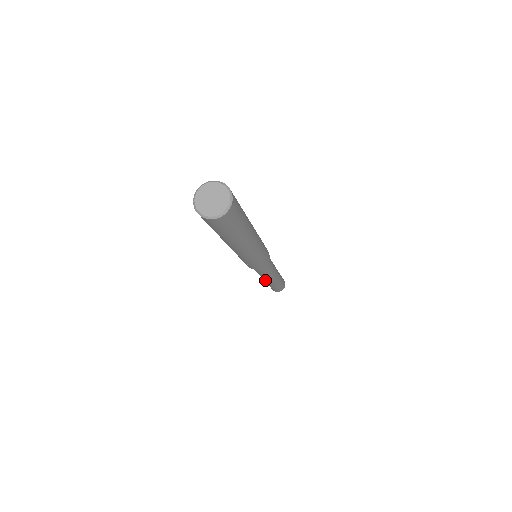
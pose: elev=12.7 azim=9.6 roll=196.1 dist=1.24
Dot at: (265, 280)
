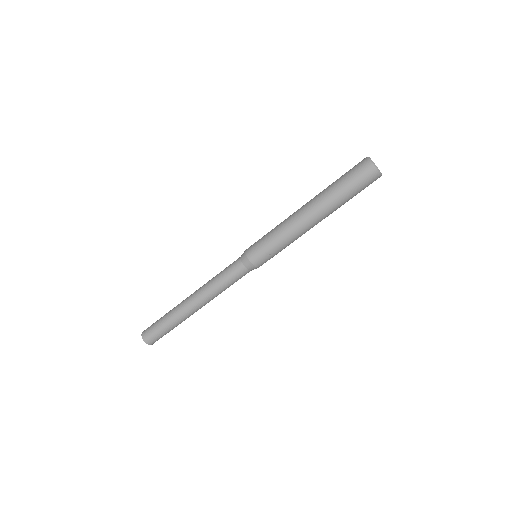
Dot at: (199, 303)
